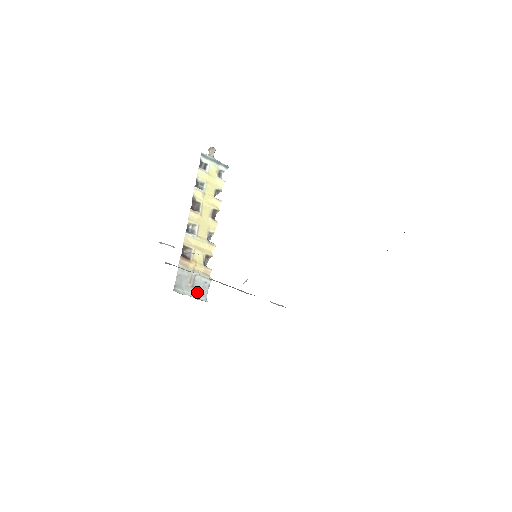
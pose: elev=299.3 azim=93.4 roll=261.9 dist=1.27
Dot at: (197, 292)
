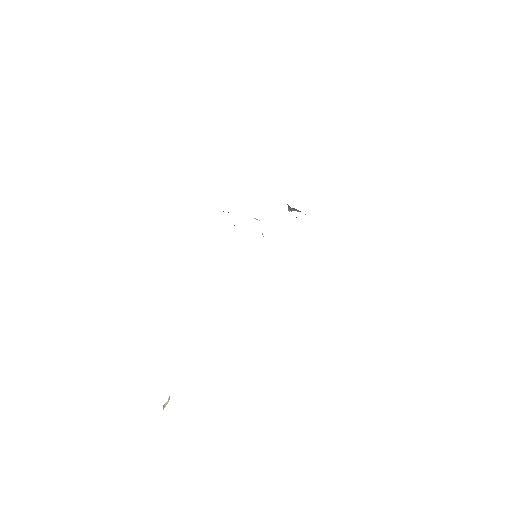
Dot at: occluded
